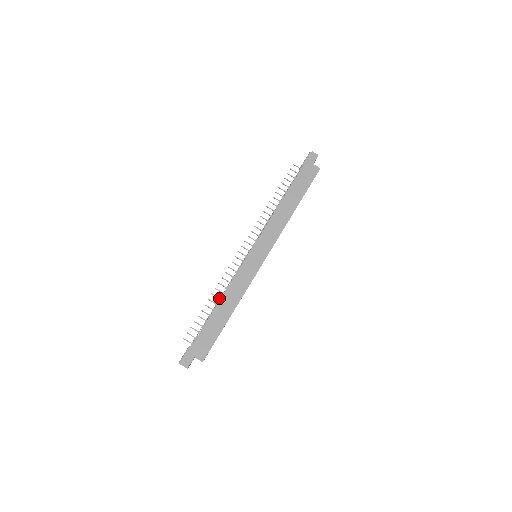
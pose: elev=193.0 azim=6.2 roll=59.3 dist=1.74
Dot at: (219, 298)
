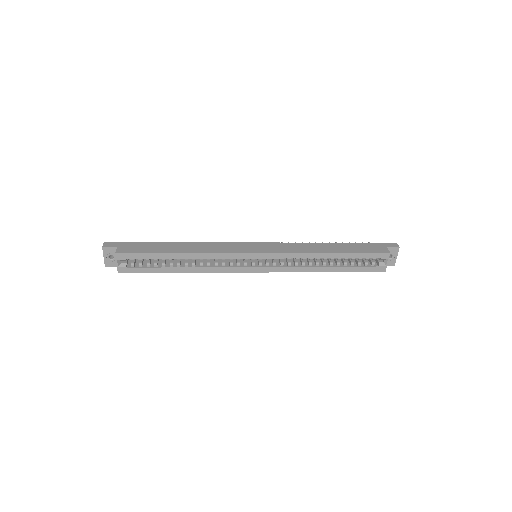
Dot at: occluded
